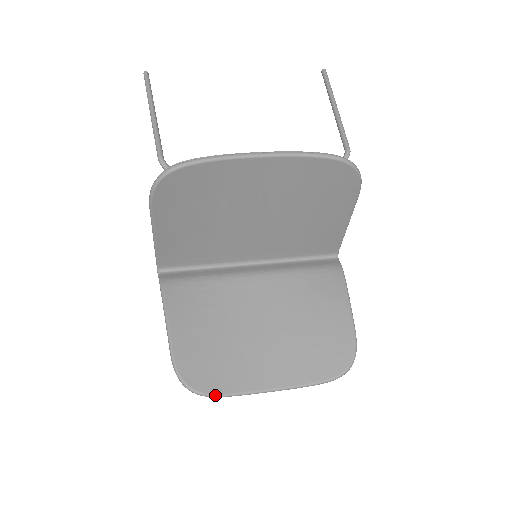
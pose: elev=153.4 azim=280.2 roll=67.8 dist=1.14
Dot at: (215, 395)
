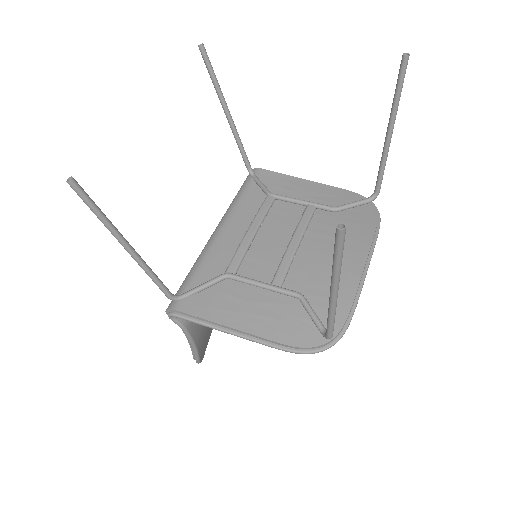
Dot at: (207, 344)
